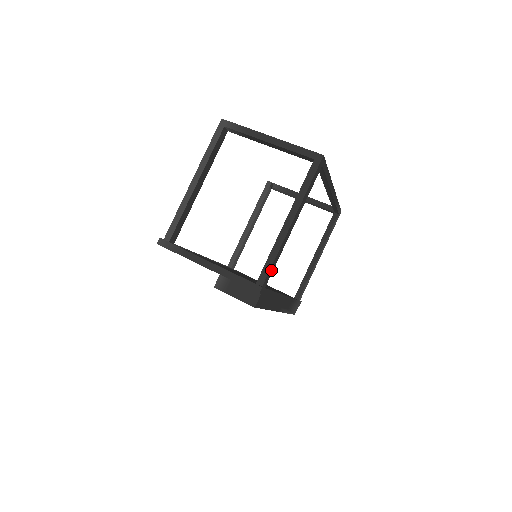
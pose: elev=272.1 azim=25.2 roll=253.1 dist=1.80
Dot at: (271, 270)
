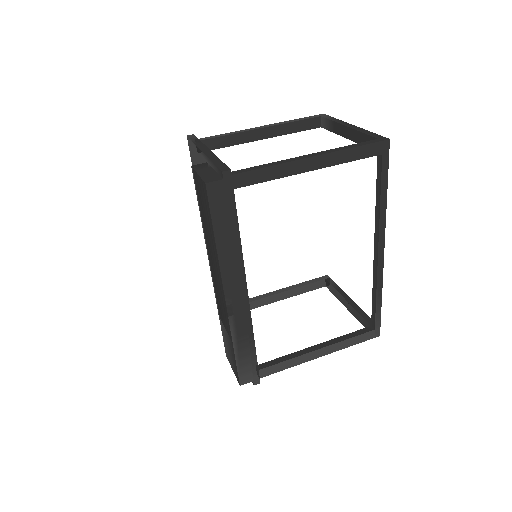
Dot at: (254, 177)
